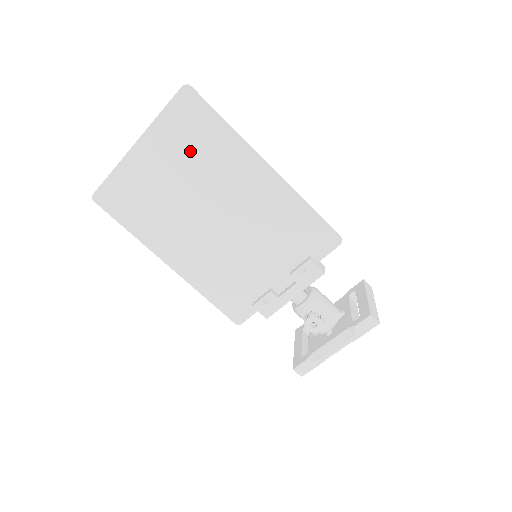
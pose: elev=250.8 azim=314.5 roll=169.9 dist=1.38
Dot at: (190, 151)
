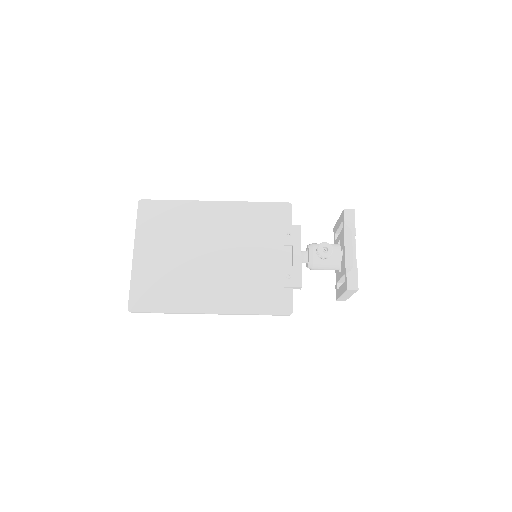
Dot at: (167, 230)
